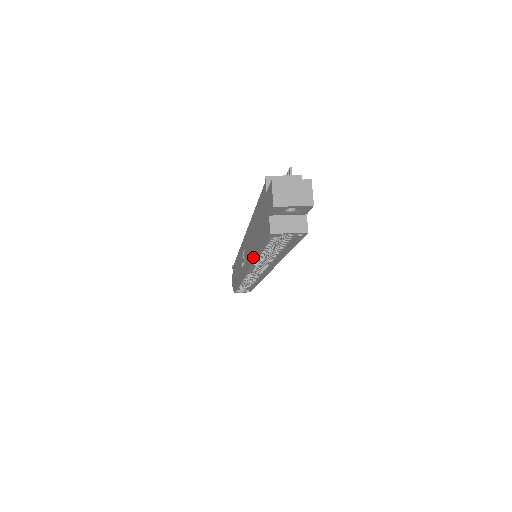
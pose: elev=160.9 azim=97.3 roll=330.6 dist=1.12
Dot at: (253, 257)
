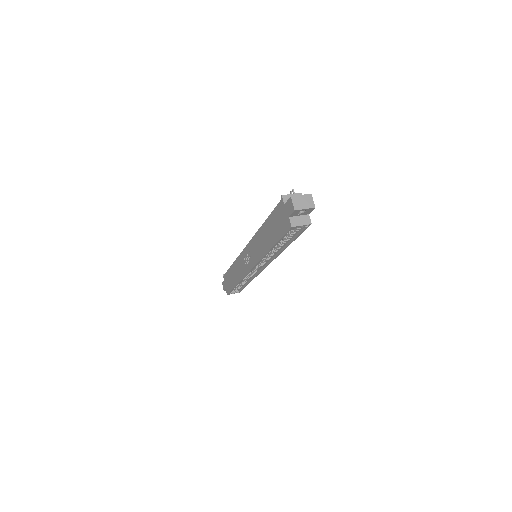
Dot at: (266, 251)
